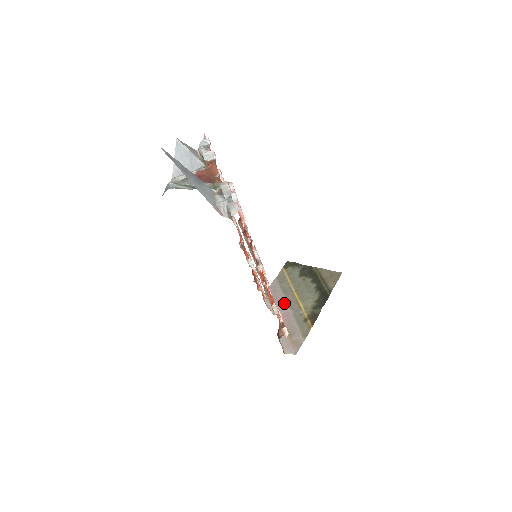
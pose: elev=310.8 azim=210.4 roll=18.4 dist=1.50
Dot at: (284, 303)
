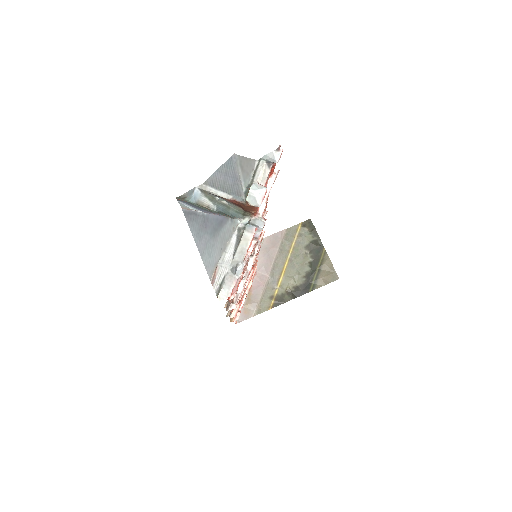
Dot at: (270, 264)
